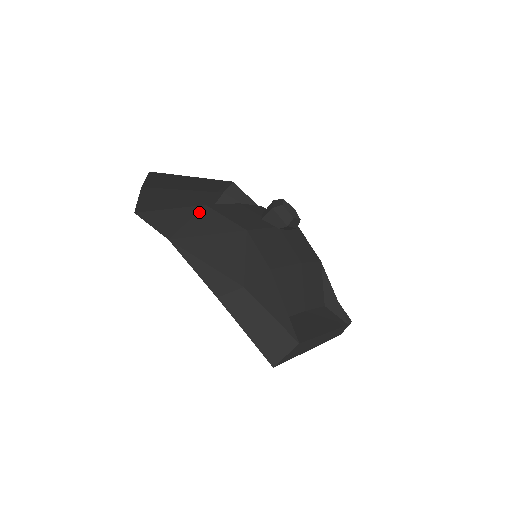
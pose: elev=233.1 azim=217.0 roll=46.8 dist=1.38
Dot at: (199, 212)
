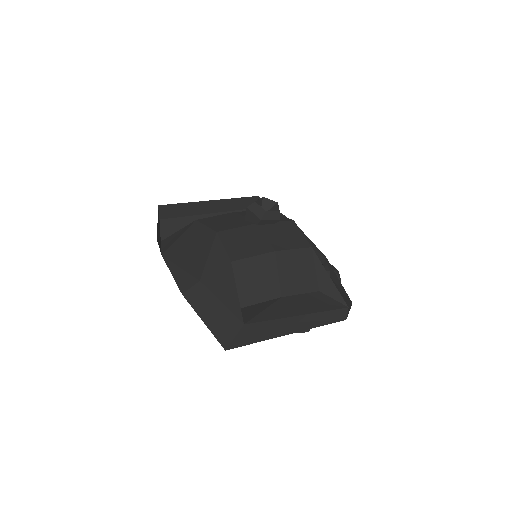
Dot at: (189, 227)
